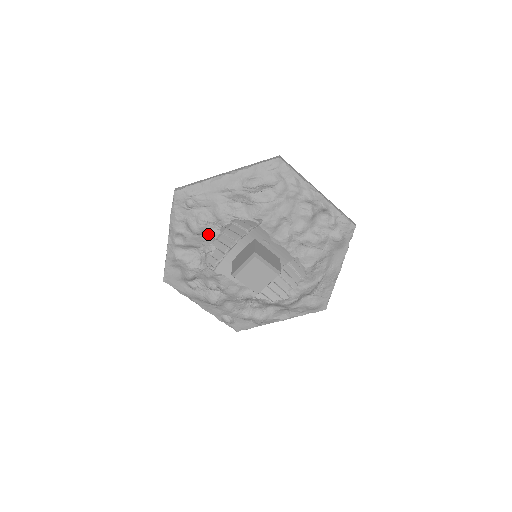
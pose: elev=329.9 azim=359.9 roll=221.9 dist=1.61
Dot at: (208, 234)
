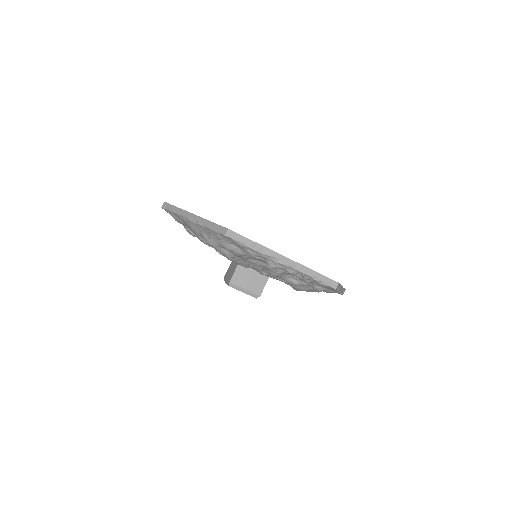
Dot at: occluded
